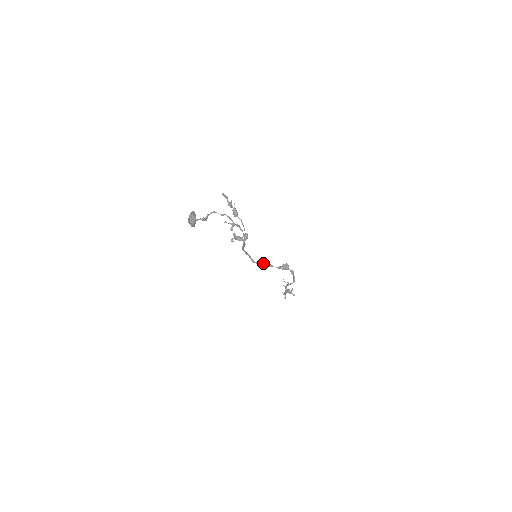
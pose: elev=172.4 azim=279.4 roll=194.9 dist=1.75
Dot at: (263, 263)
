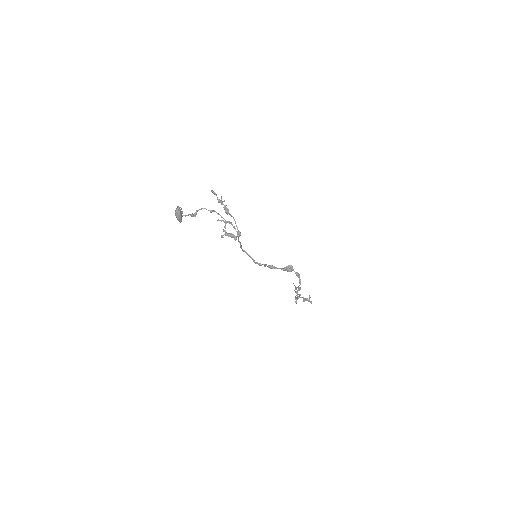
Dot at: (266, 264)
